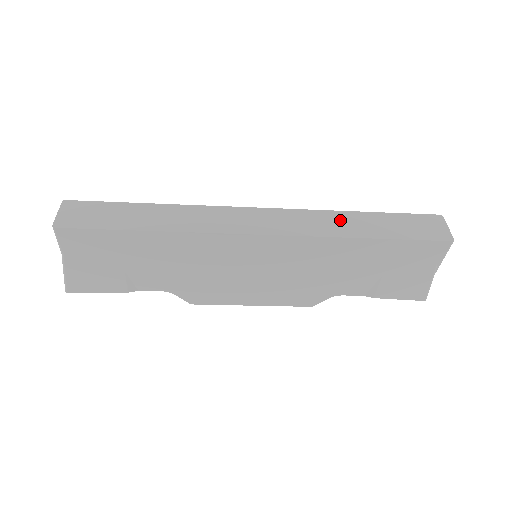
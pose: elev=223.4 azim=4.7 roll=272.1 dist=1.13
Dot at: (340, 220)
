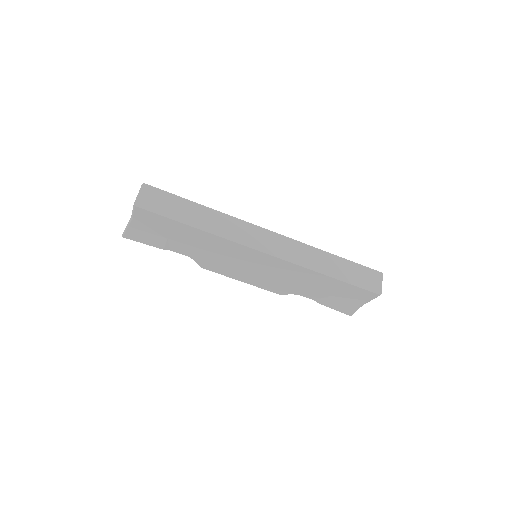
Dot at: (318, 257)
